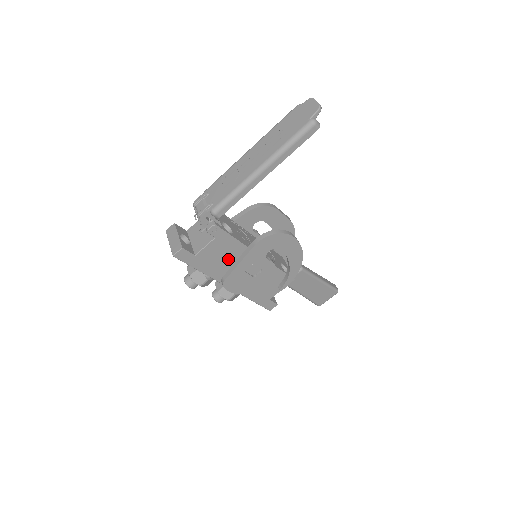
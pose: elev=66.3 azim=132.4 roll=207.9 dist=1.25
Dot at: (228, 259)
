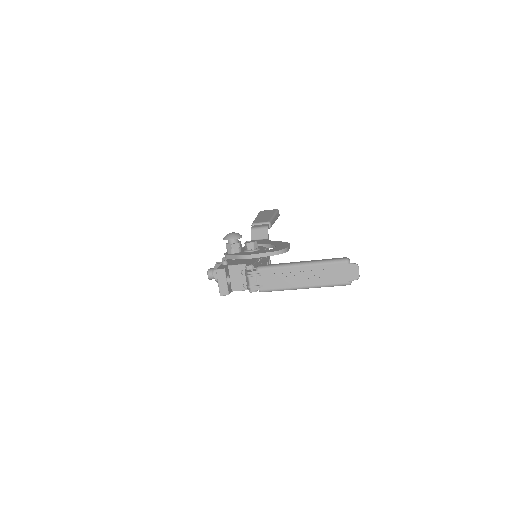
Dot at: occluded
